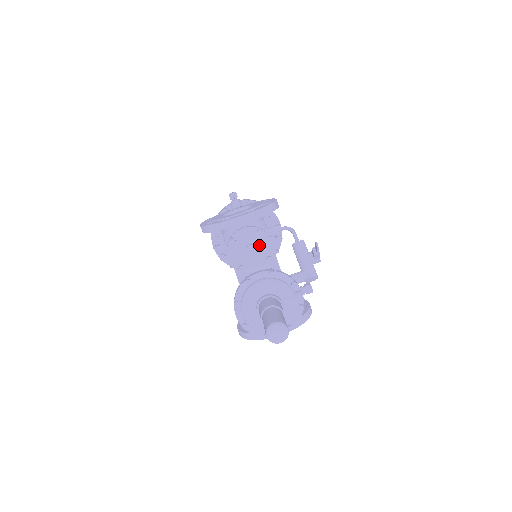
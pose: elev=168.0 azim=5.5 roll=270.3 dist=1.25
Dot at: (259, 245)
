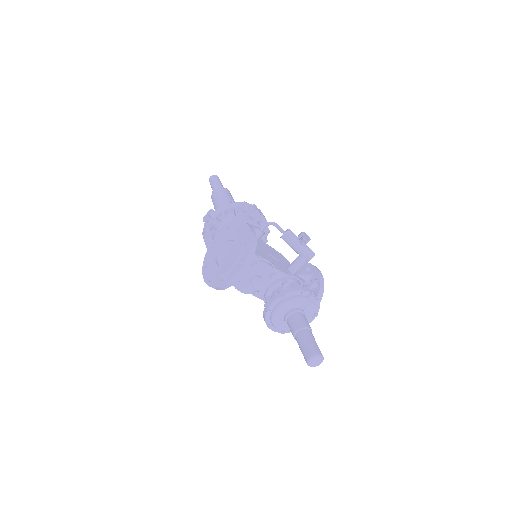
Dot at: (259, 272)
